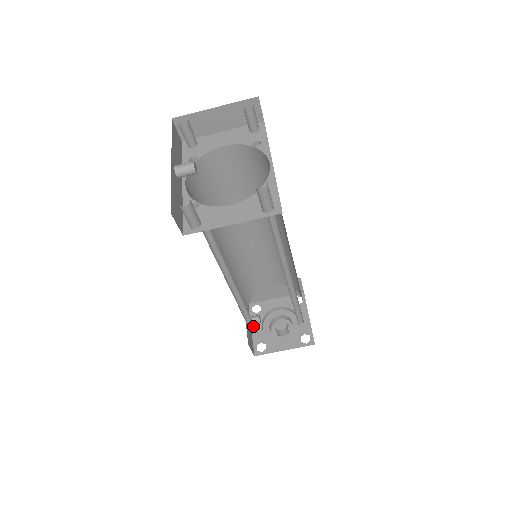
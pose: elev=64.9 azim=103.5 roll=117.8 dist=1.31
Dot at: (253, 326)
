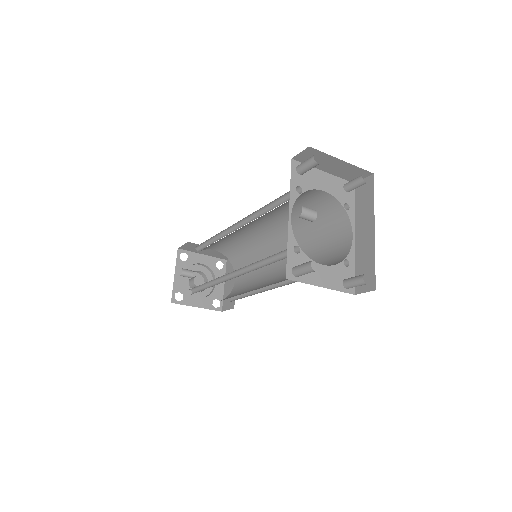
Dot at: (195, 288)
